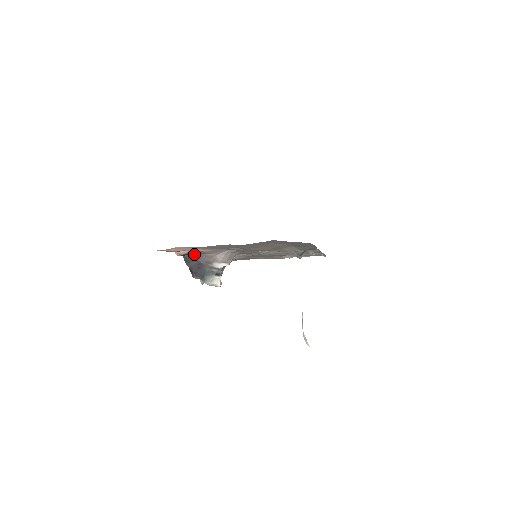
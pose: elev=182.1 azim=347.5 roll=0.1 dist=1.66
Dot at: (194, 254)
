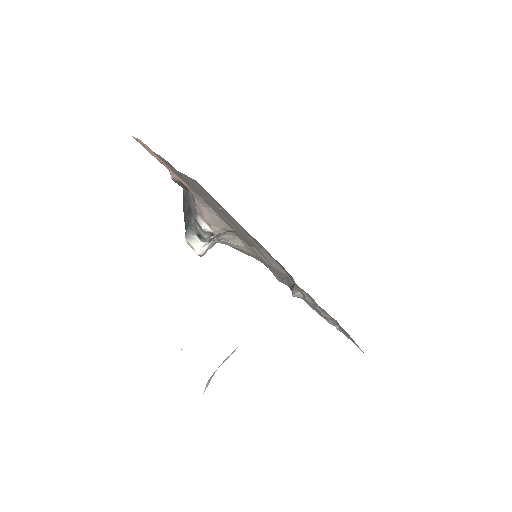
Dot at: (189, 192)
